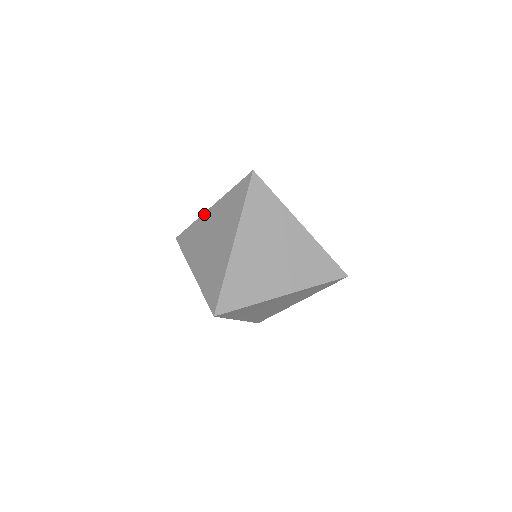
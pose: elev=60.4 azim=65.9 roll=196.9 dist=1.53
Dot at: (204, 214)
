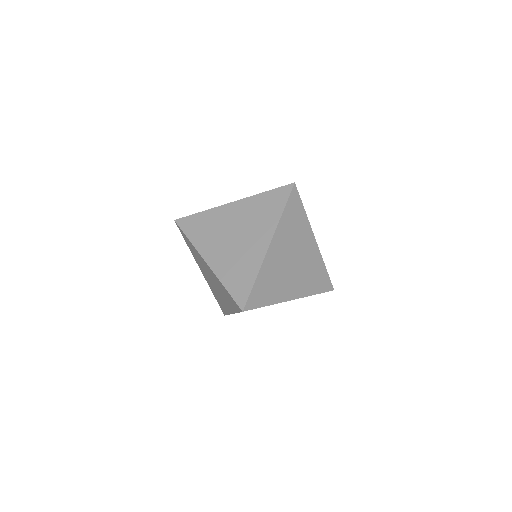
Dot at: (222, 206)
